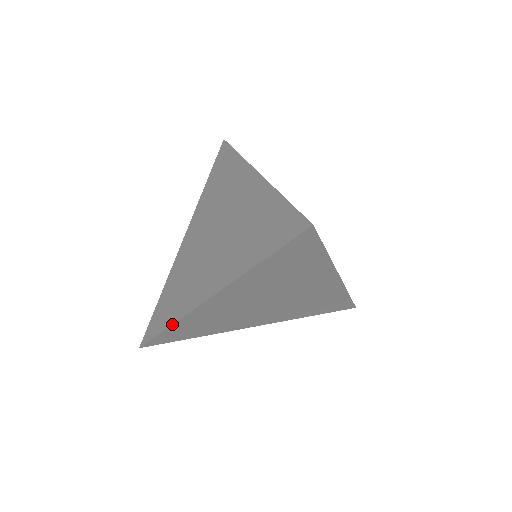
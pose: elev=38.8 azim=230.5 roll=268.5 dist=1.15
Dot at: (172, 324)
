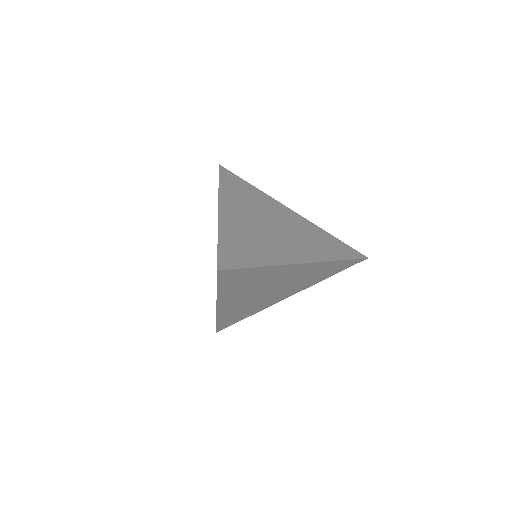
Dot at: (216, 321)
